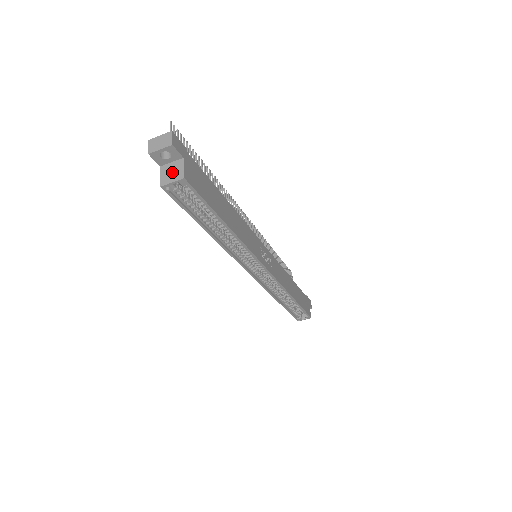
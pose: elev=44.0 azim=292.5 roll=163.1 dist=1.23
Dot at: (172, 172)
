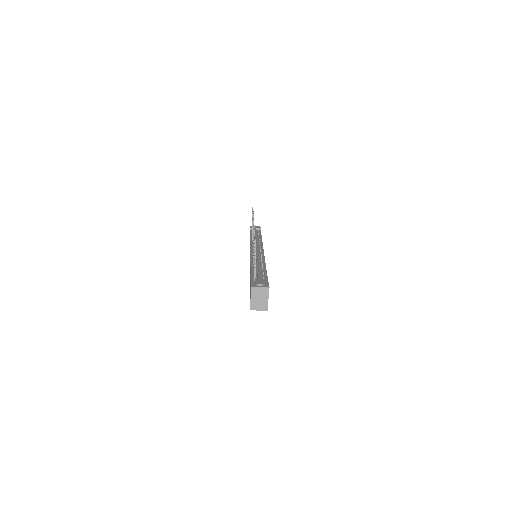
Dot at: (260, 303)
